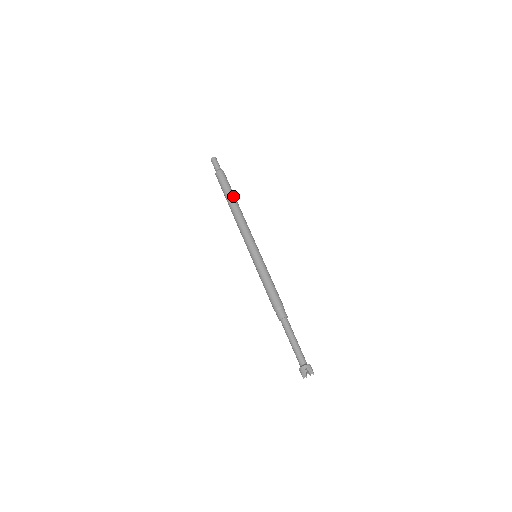
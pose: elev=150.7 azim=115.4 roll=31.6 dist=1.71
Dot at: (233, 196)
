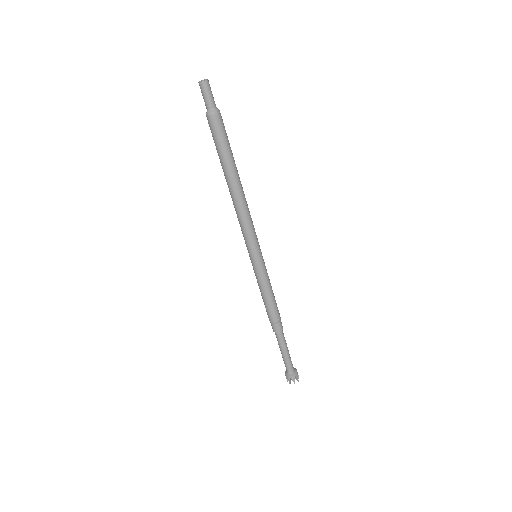
Dot at: (235, 165)
